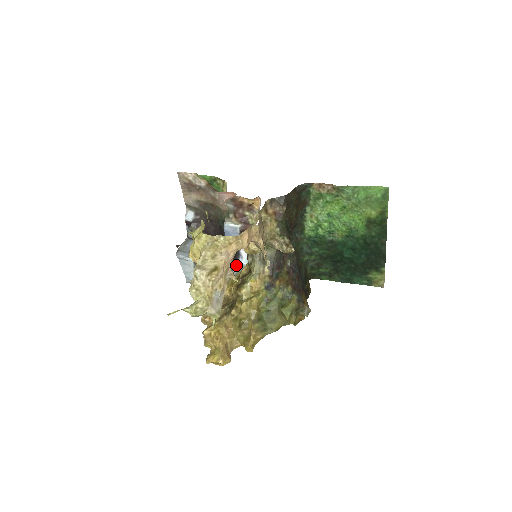
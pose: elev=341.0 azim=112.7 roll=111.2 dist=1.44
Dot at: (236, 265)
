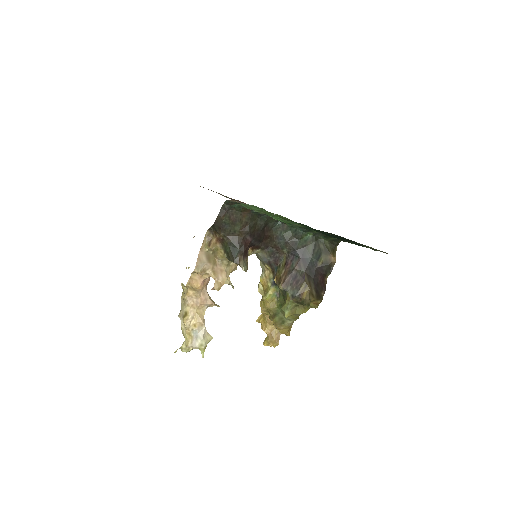
Dot at: occluded
